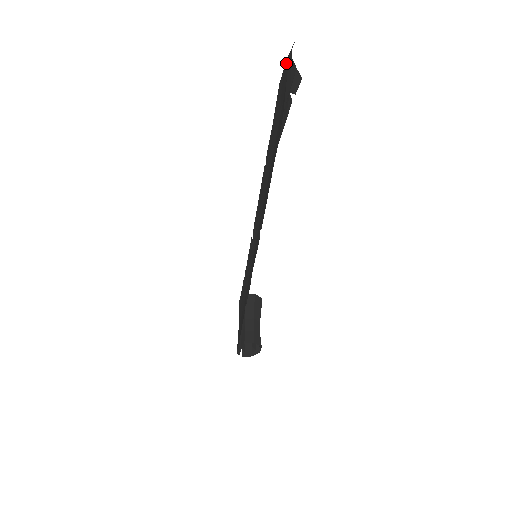
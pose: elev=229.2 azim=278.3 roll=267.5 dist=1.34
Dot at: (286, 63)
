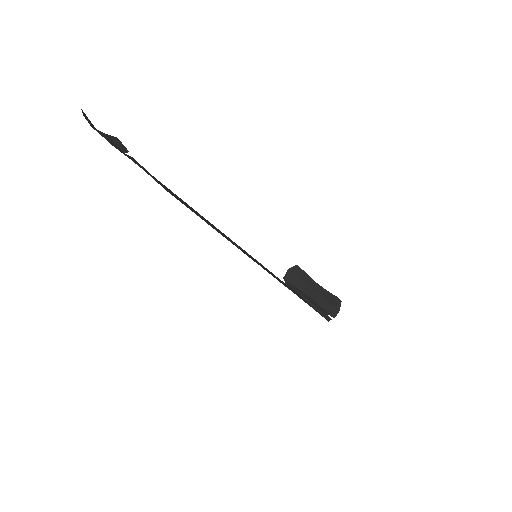
Dot at: occluded
